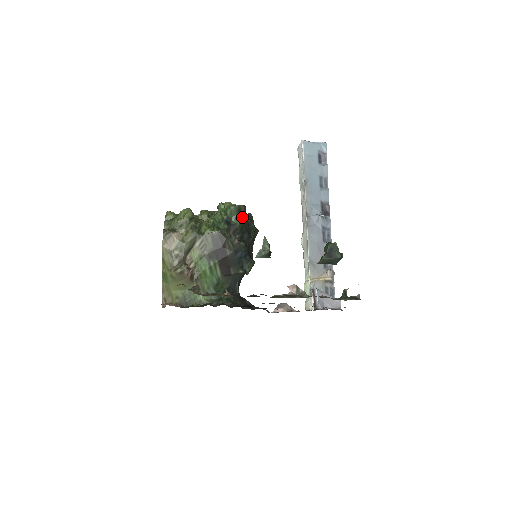
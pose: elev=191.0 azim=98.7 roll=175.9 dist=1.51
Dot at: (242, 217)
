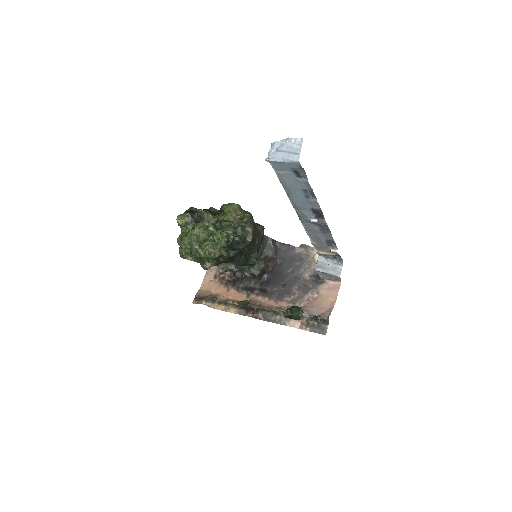
Dot at: (226, 257)
